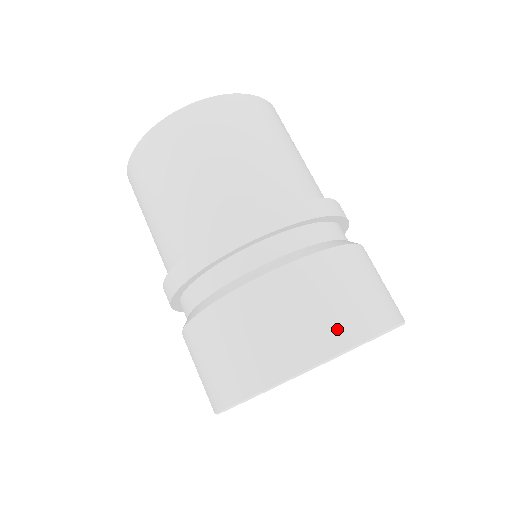
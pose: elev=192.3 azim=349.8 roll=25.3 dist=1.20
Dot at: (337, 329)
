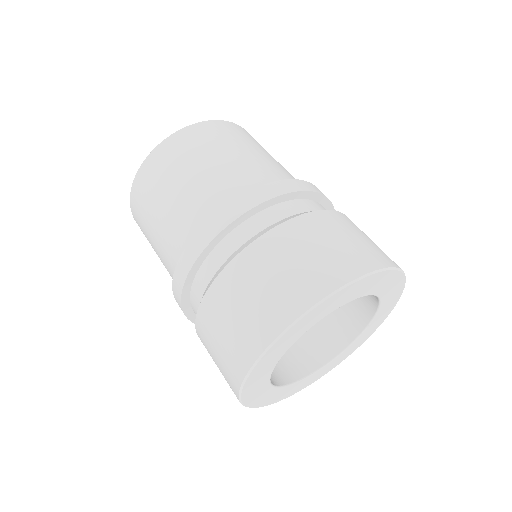
Dot at: (331, 270)
